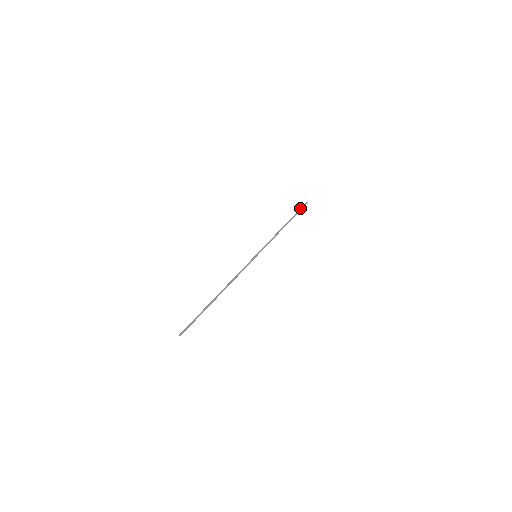
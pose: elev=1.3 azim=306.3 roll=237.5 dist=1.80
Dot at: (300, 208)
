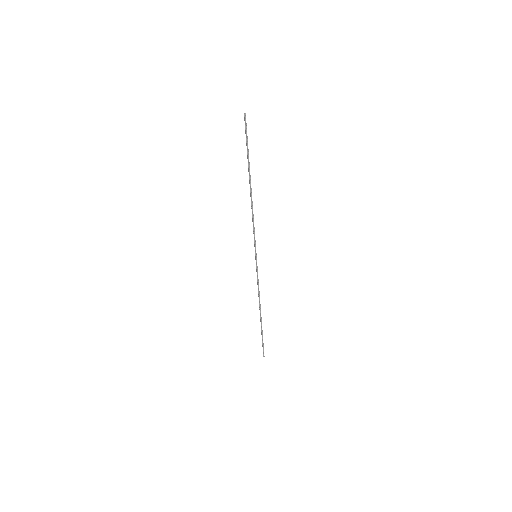
Dot at: (246, 139)
